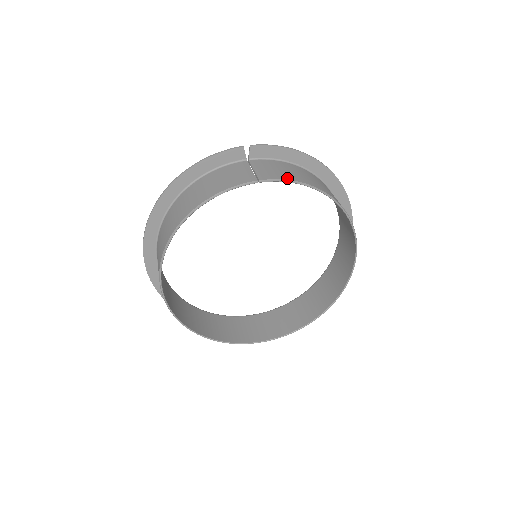
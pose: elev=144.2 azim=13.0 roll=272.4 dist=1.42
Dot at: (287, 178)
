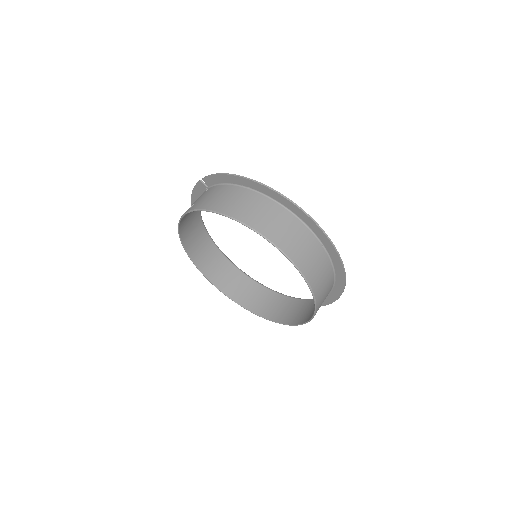
Dot at: (199, 207)
